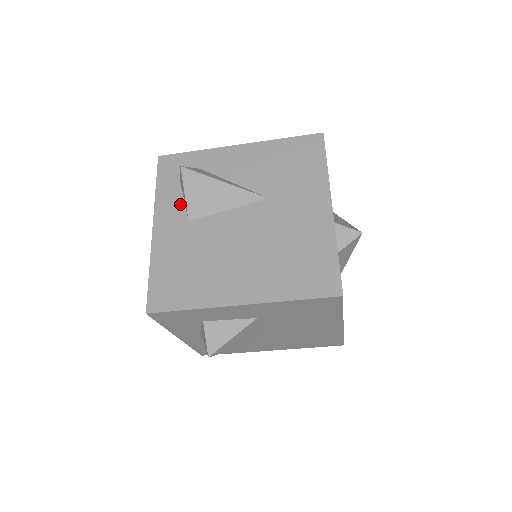
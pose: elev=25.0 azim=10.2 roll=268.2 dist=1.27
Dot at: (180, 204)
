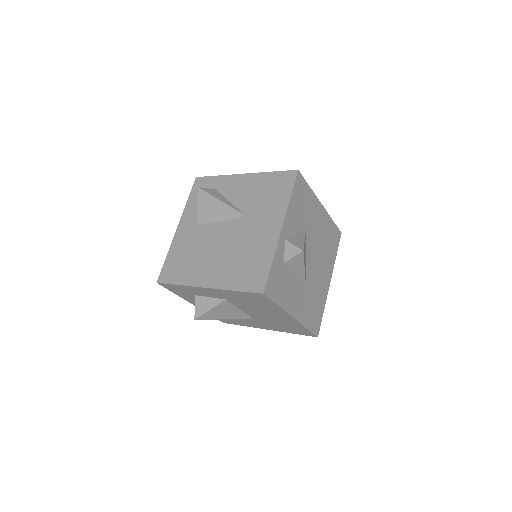
Dot at: (196, 213)
